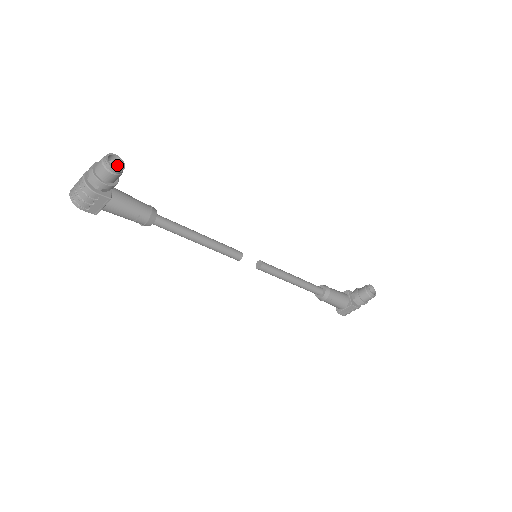
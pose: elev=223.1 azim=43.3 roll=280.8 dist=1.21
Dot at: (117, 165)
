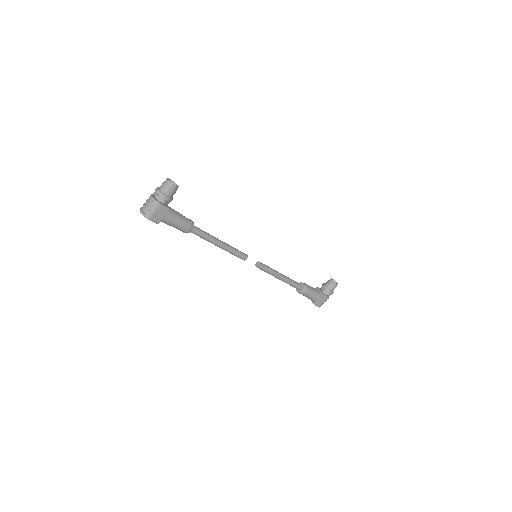
Dot at: occluded
